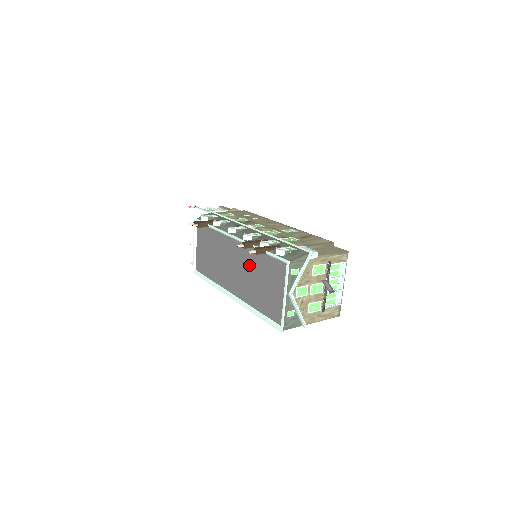
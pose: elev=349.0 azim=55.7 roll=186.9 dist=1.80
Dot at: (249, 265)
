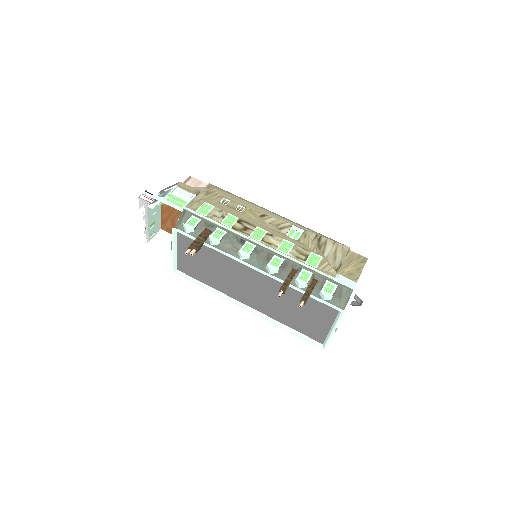
Dot at: (278, 294)
